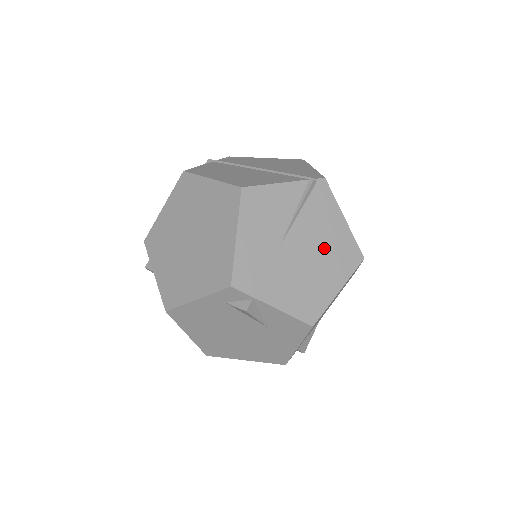
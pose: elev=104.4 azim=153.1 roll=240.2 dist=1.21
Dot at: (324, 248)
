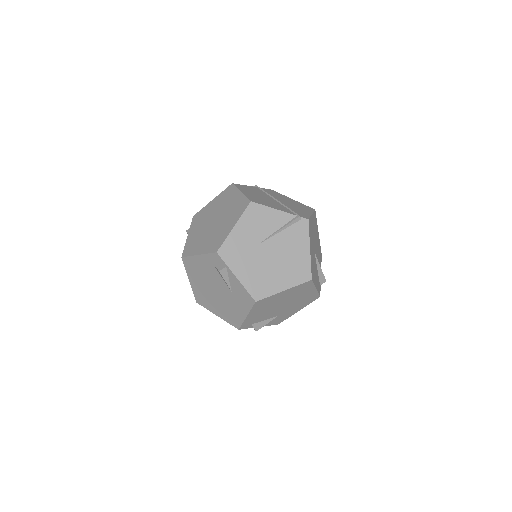
Dot at: (287, 260)
